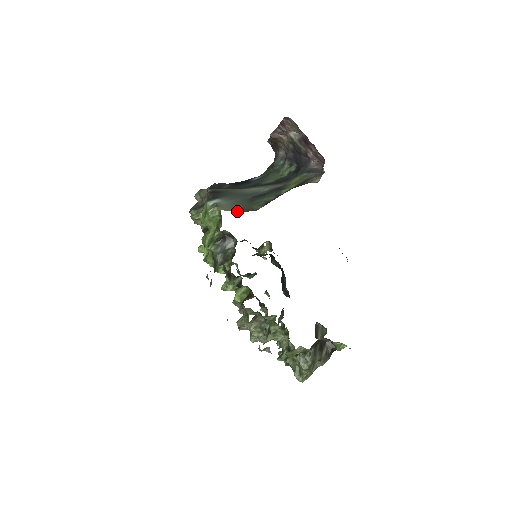
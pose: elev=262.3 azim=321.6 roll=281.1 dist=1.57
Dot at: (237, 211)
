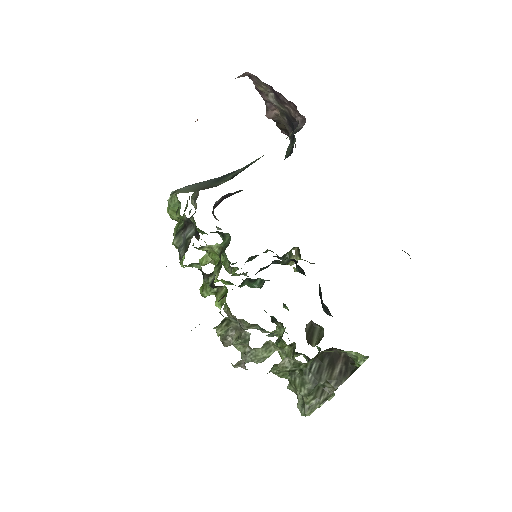
Dot at: (194, 191)
